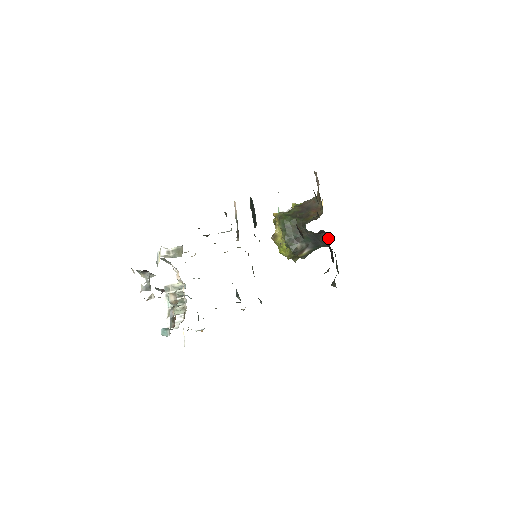
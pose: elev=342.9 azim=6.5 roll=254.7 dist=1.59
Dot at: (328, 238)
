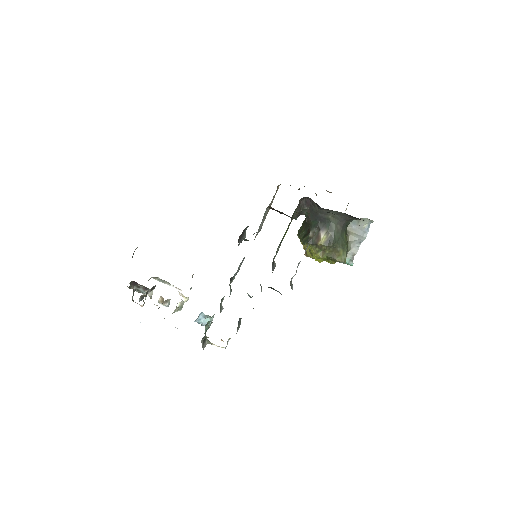
Dot at: (313, 201)
